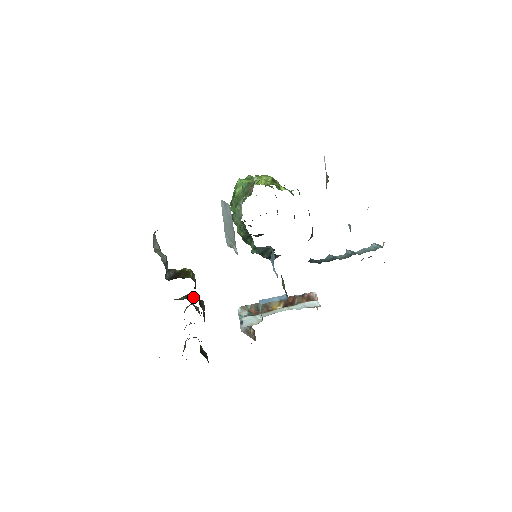
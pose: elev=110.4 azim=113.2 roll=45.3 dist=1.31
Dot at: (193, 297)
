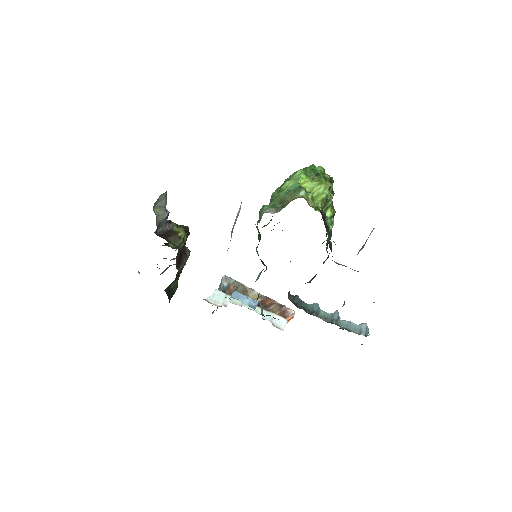
Dot at: (183, 249)
